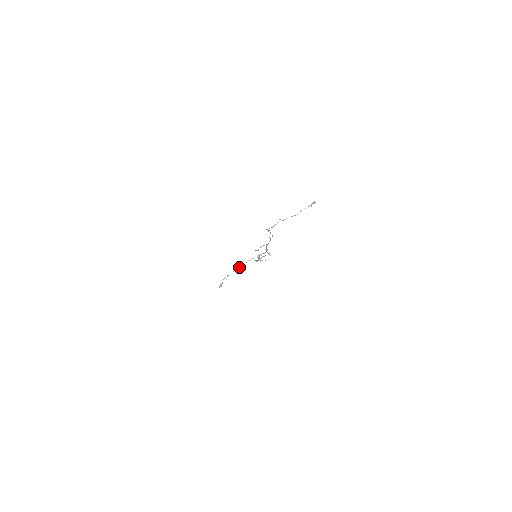
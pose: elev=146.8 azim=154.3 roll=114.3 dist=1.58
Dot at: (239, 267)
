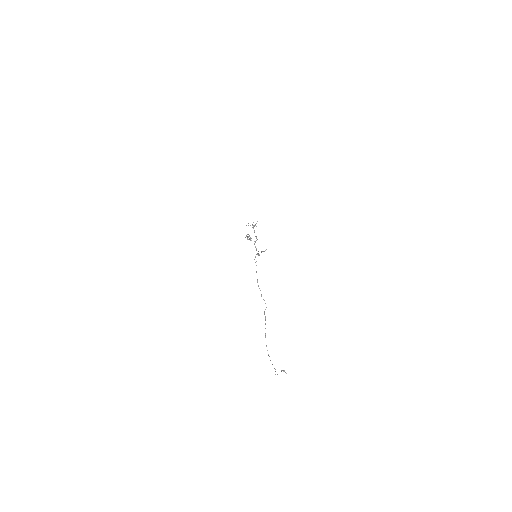
Dot at: occluded
